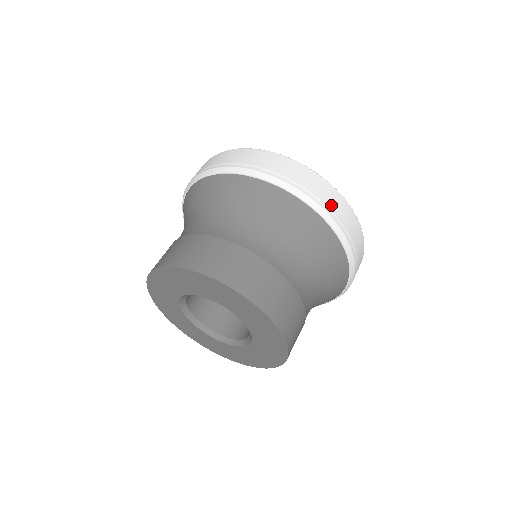
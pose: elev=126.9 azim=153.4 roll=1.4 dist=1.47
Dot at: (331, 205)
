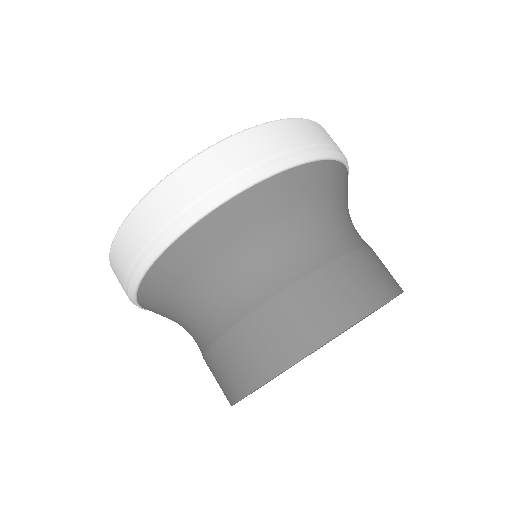
Dot at: (311, 139)
